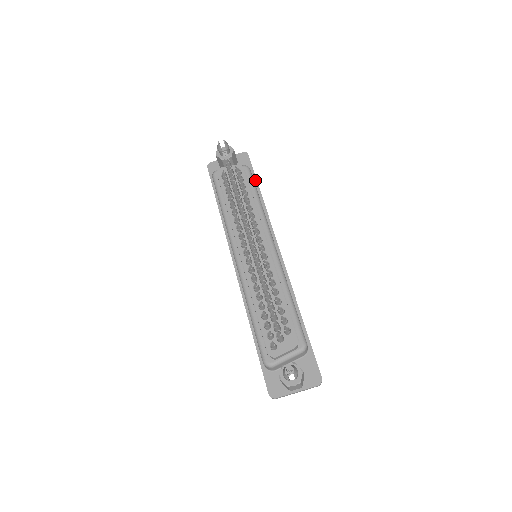
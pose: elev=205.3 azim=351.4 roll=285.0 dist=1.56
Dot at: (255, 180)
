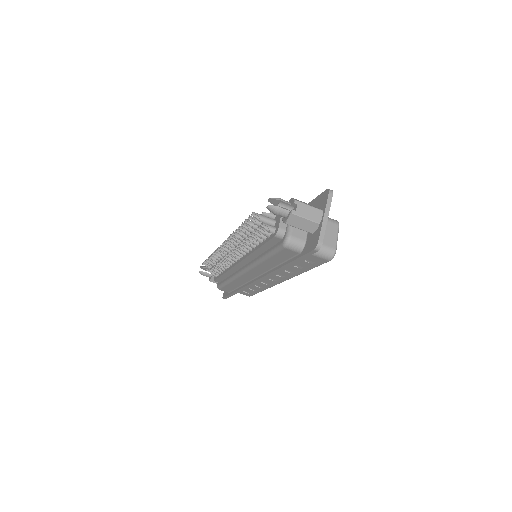
Dot at: occluded
